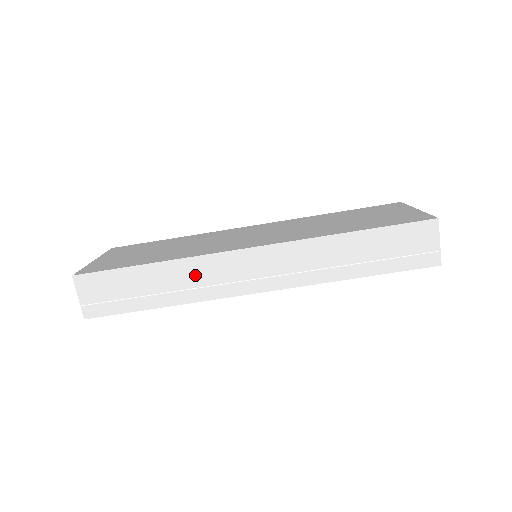
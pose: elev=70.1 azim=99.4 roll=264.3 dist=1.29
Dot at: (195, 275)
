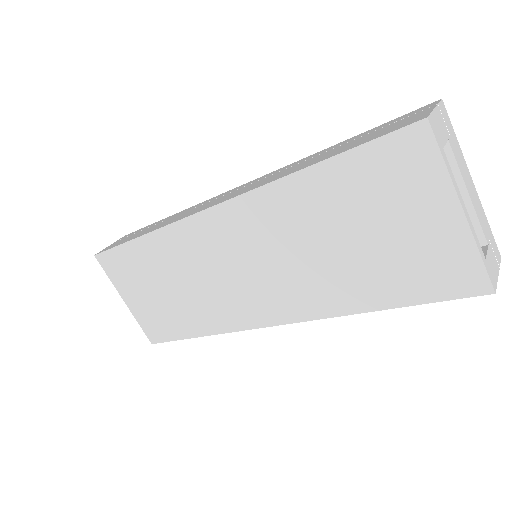
Dot at: occluded
